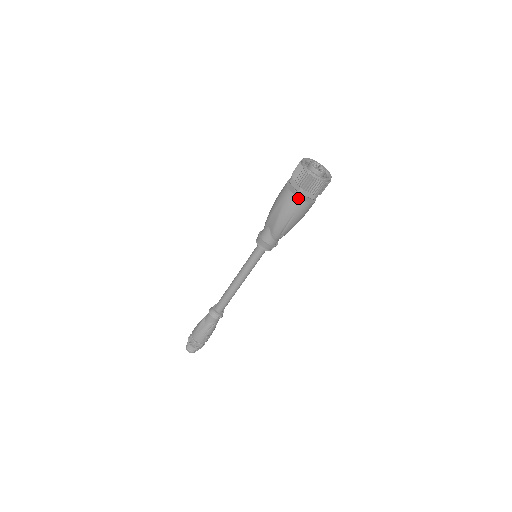
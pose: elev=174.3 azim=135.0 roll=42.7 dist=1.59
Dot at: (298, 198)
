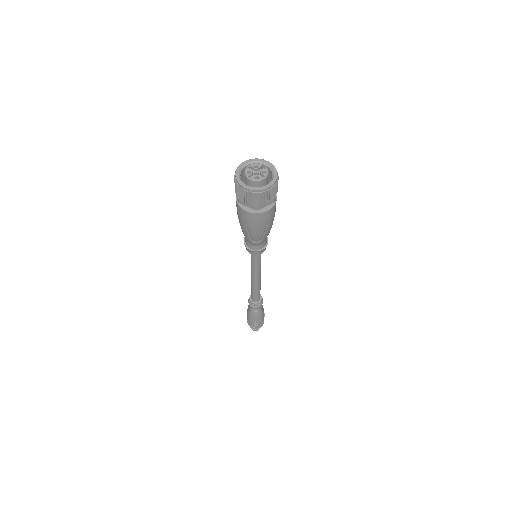
Dot at: (240, 207)
